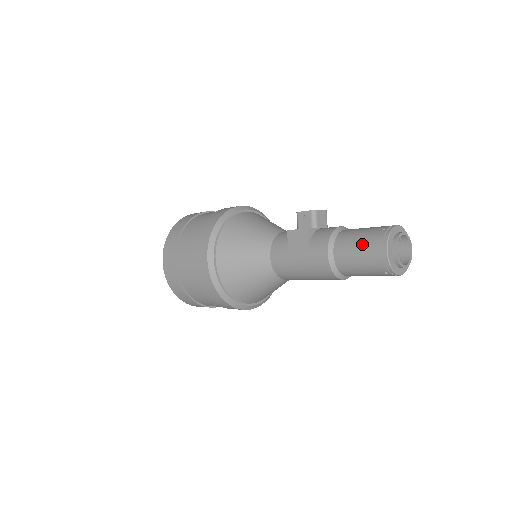
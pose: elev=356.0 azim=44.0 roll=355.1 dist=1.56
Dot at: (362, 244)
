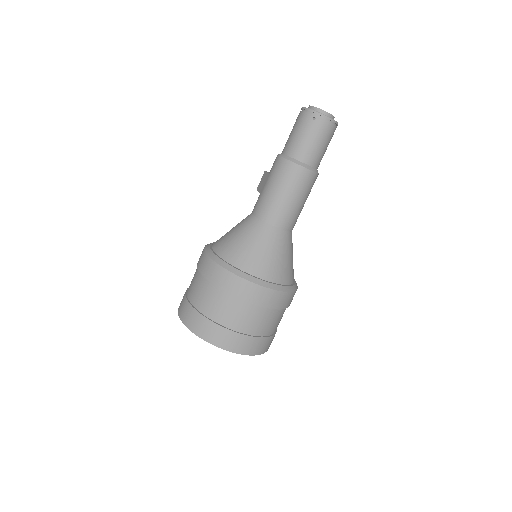
Dot at: occluded
